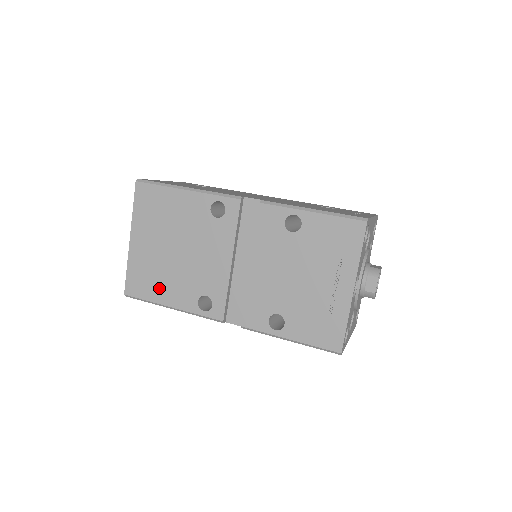
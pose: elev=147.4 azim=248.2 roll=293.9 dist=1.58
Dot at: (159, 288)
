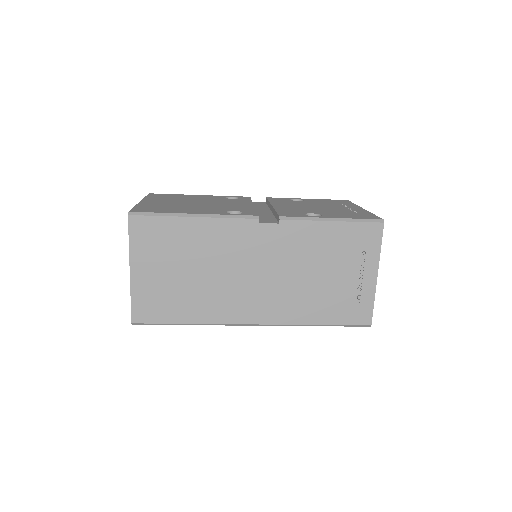
Dot at: (177, 210)
